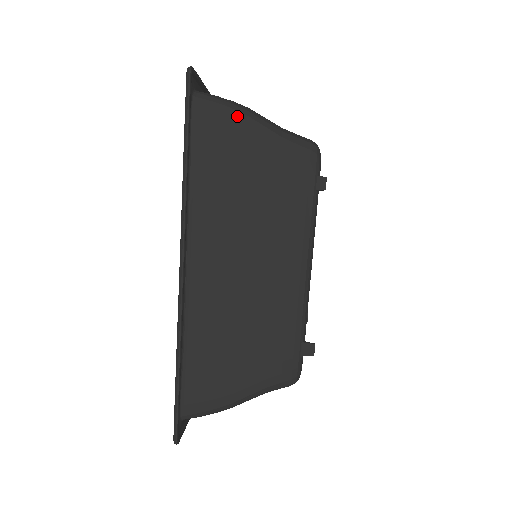
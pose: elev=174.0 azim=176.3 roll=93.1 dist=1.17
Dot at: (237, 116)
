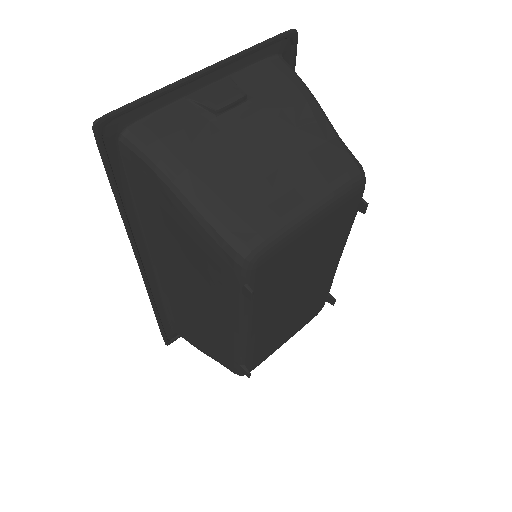
Dot at: (161, 184)
